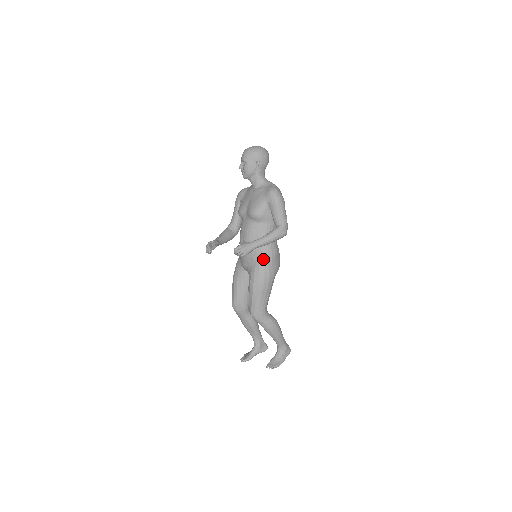
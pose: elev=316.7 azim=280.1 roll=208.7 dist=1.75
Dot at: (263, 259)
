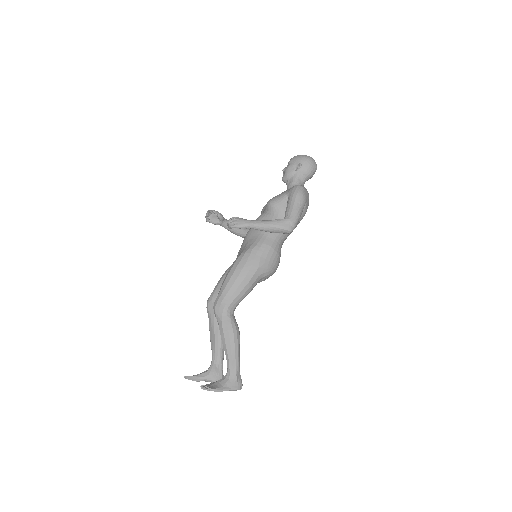
Dot at: (254, 246)
